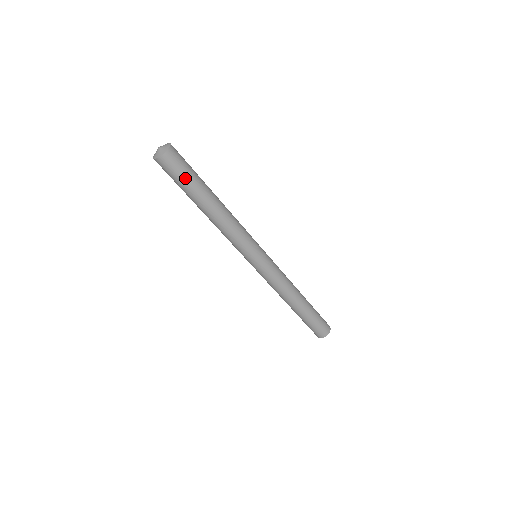
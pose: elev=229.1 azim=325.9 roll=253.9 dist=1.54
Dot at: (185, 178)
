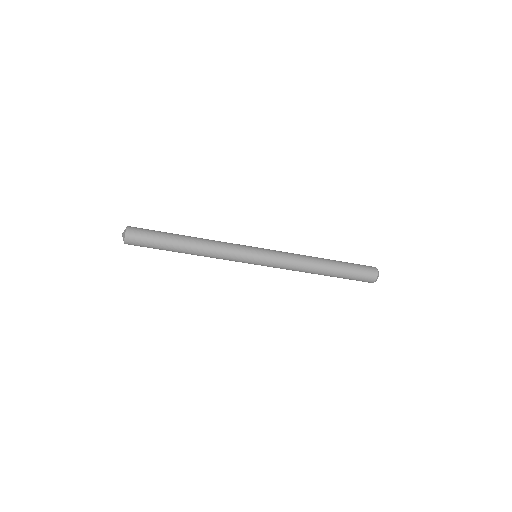
Dot at: occluded
